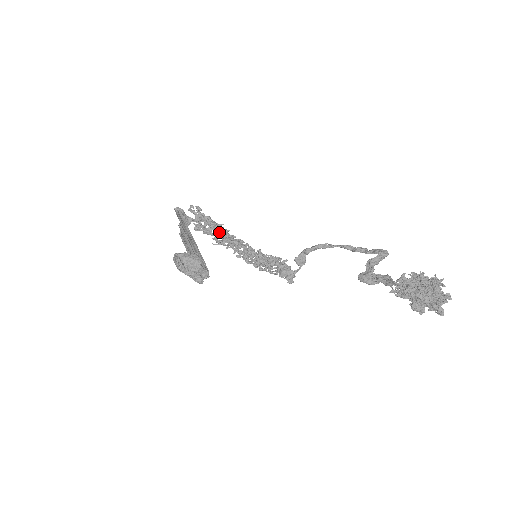
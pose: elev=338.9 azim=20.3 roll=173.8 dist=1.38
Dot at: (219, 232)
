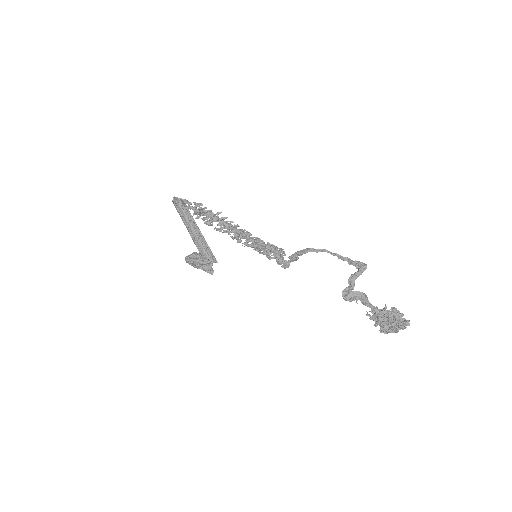
Dot at: occluded
